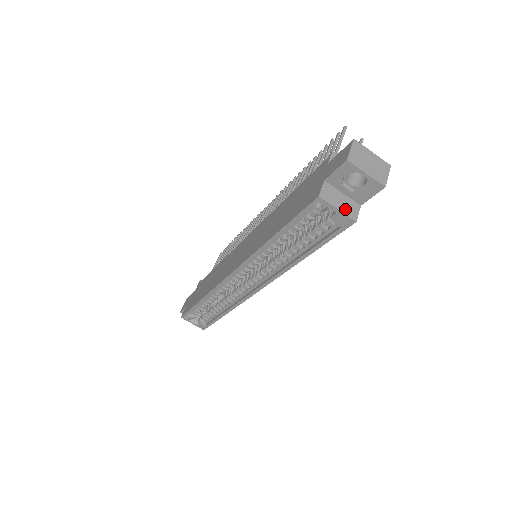
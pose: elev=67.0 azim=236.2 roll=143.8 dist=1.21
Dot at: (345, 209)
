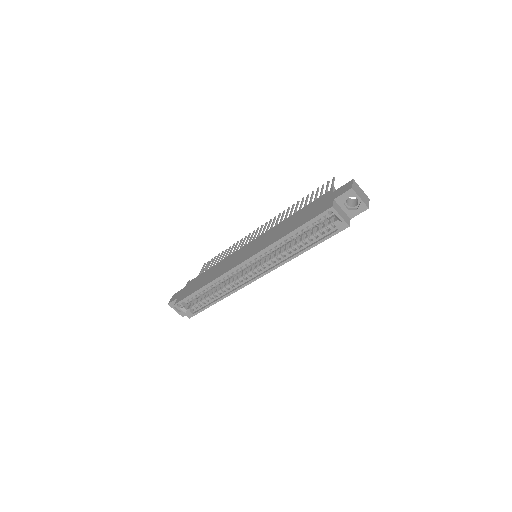
Dot at: (344, 218)
